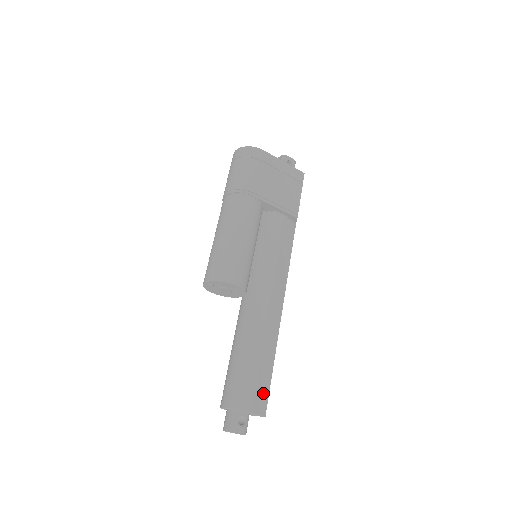
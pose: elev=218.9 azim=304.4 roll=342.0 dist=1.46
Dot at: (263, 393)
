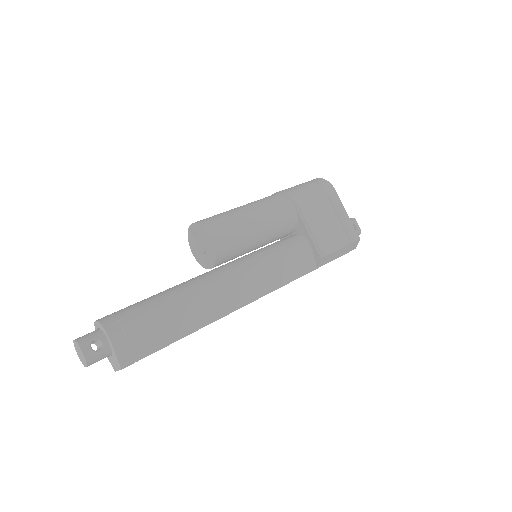
Dot at: (142, 346)
